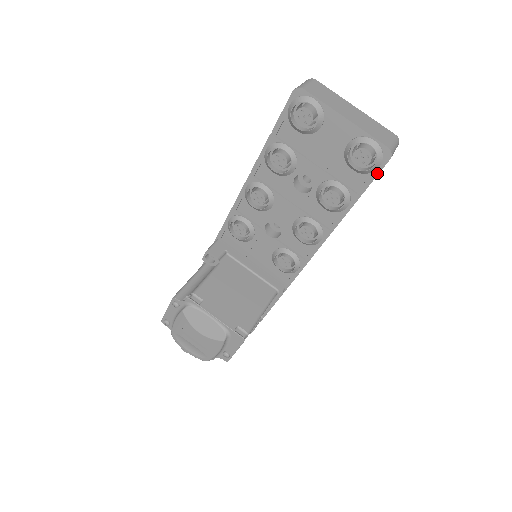
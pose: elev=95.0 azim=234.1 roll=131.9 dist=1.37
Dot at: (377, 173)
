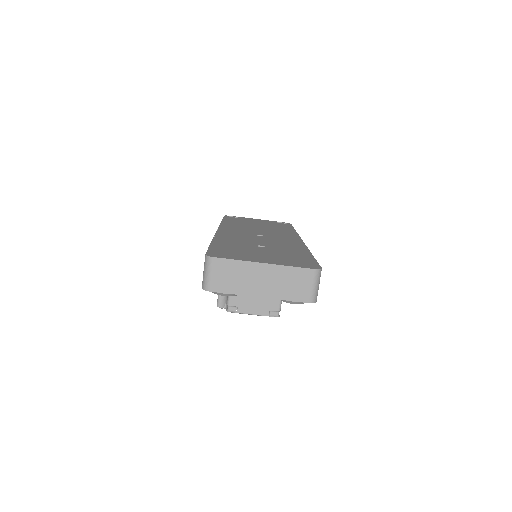
Dot at: occluded
